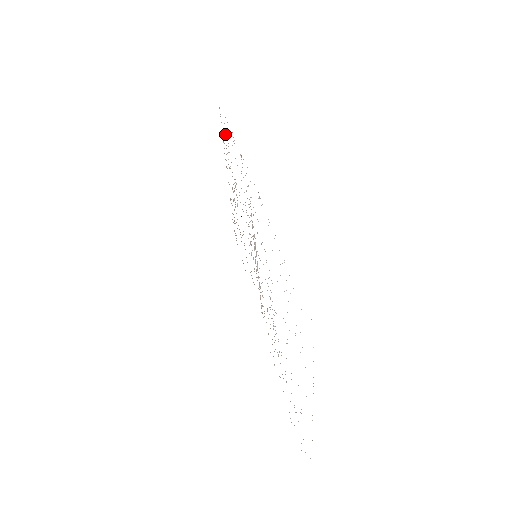
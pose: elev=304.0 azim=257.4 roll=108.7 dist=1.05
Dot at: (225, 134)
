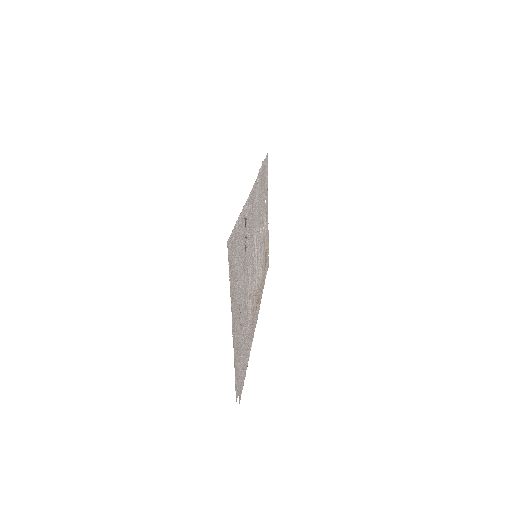
Dot at: (265, 176)
